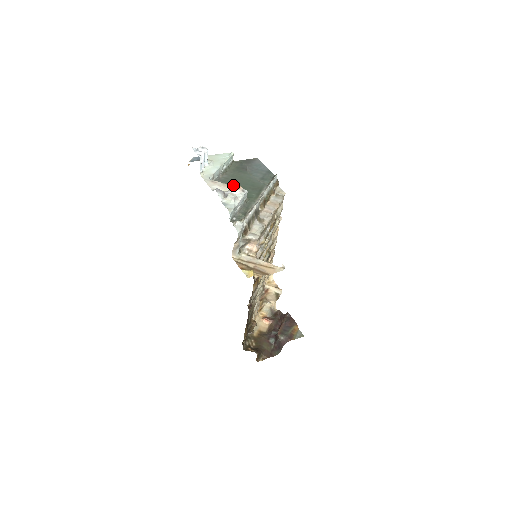
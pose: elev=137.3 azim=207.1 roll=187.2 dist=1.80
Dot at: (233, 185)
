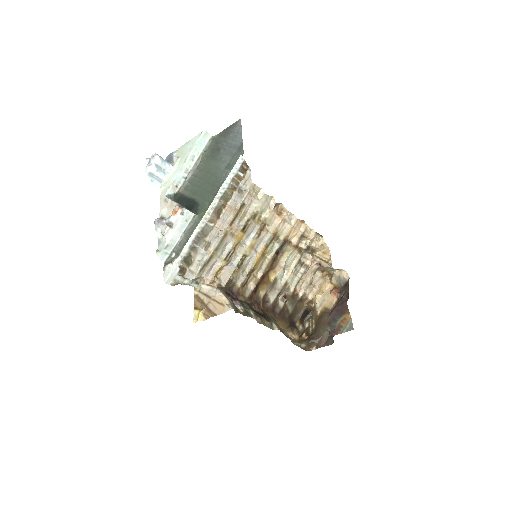
Dot at: (175, 206)
